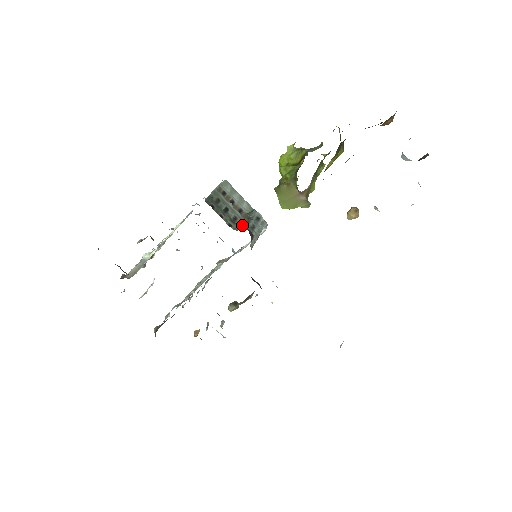
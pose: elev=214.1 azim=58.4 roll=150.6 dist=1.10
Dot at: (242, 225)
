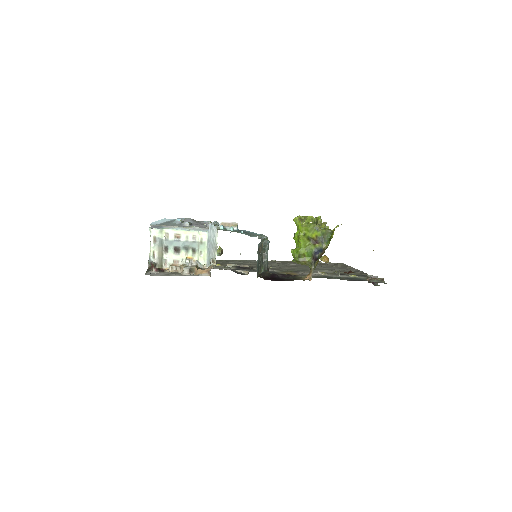
Dot at: (263, 262)
